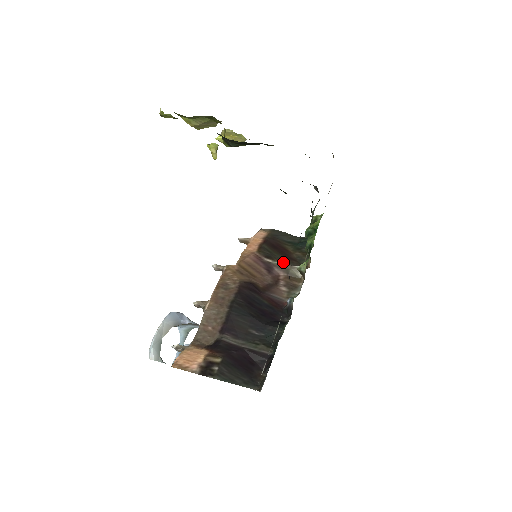
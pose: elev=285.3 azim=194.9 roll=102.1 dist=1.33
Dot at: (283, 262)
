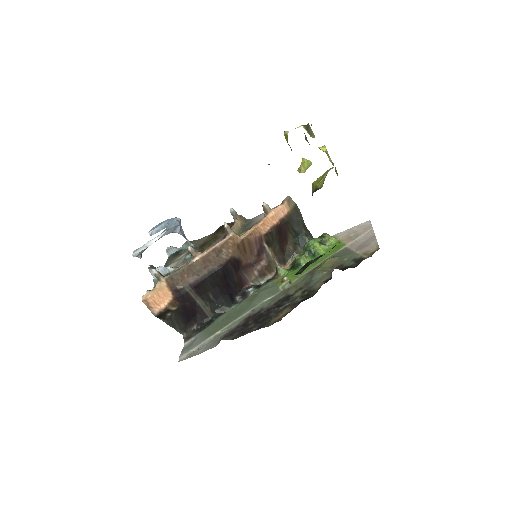
Dot at: (274, 253)
